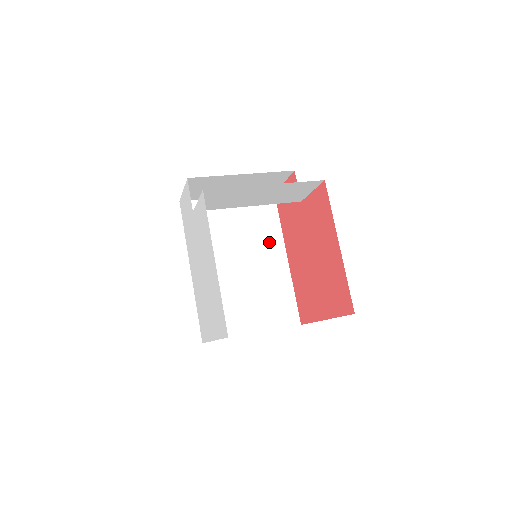
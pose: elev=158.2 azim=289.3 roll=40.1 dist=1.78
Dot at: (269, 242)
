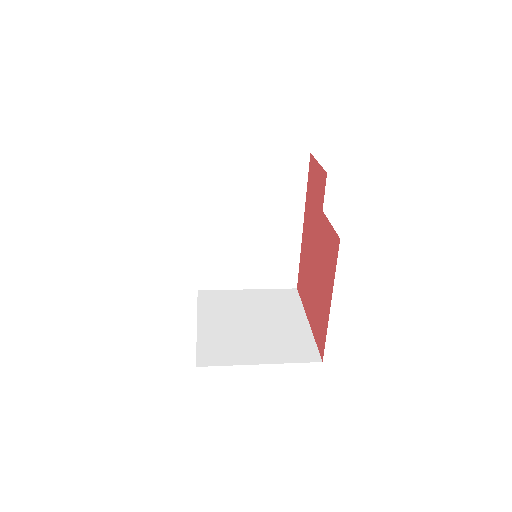
Dot at: (287, 208)
